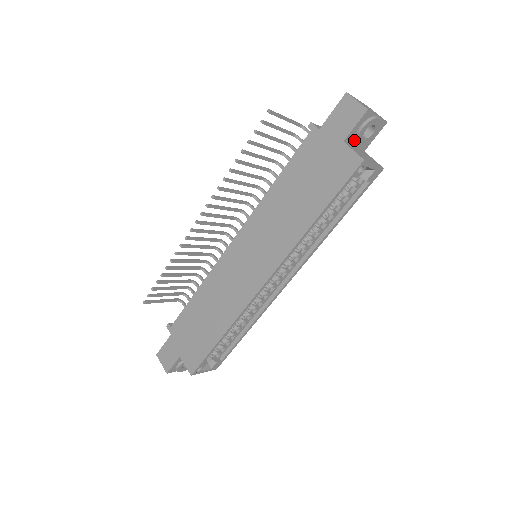
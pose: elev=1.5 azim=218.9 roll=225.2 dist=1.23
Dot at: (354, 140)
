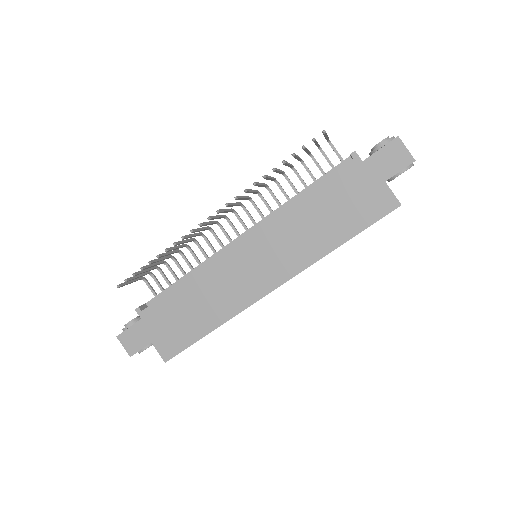
Dot at: (388, 179)
